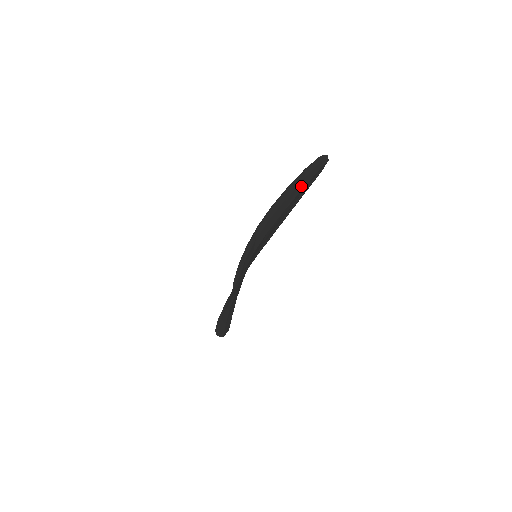
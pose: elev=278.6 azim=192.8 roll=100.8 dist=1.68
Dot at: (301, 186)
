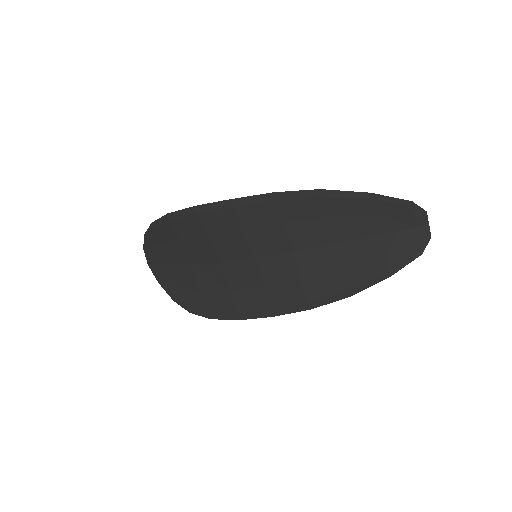
Dot at: (370, 227)
